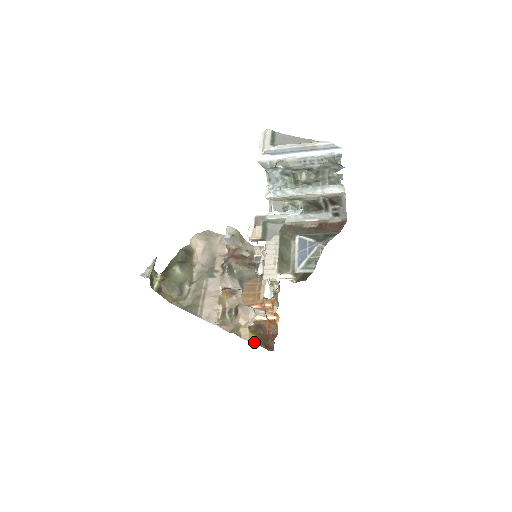
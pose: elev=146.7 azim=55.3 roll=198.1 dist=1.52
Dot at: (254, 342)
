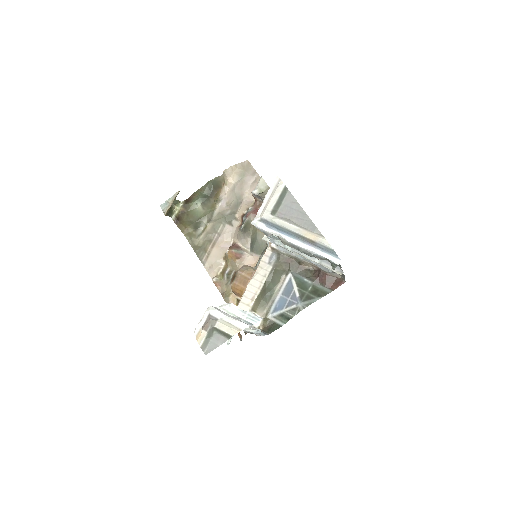
Dot at: occluded
